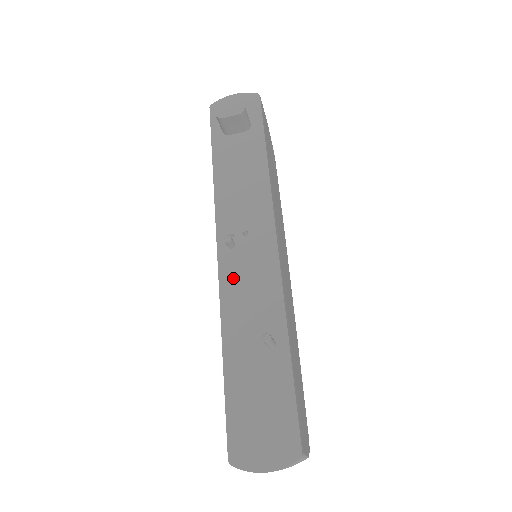
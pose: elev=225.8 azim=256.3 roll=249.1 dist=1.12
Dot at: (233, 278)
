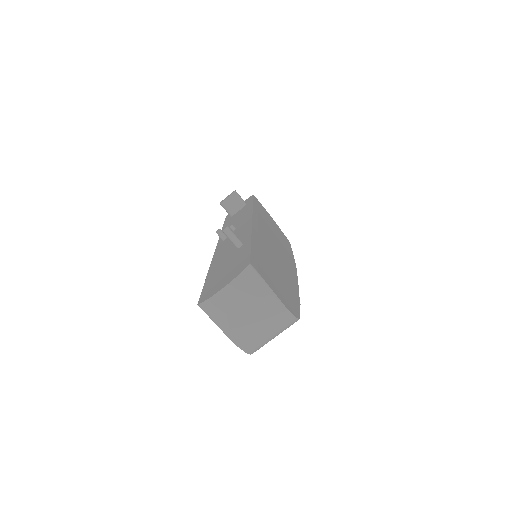
Dot at: (223, 246)
